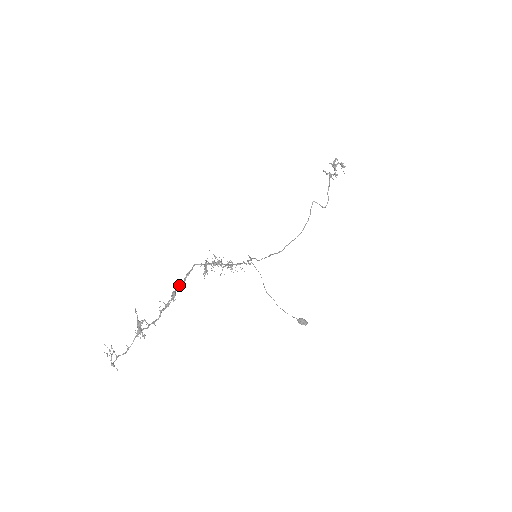
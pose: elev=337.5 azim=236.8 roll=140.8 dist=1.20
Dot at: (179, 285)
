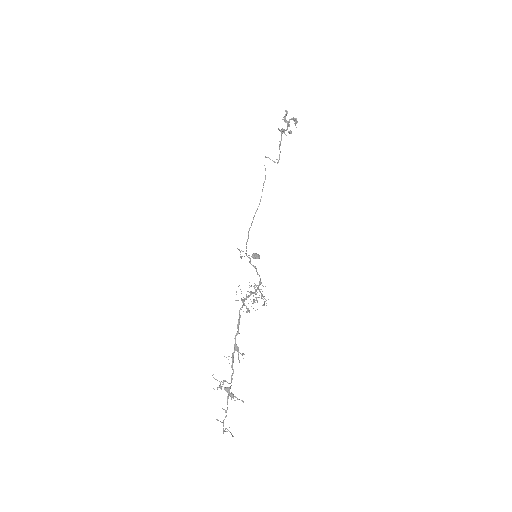
Dot at: occluded
